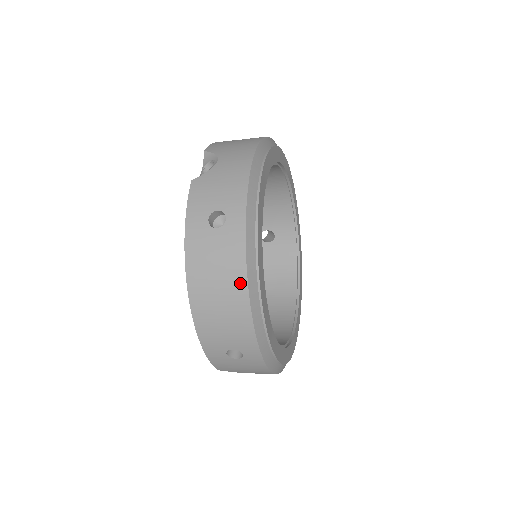
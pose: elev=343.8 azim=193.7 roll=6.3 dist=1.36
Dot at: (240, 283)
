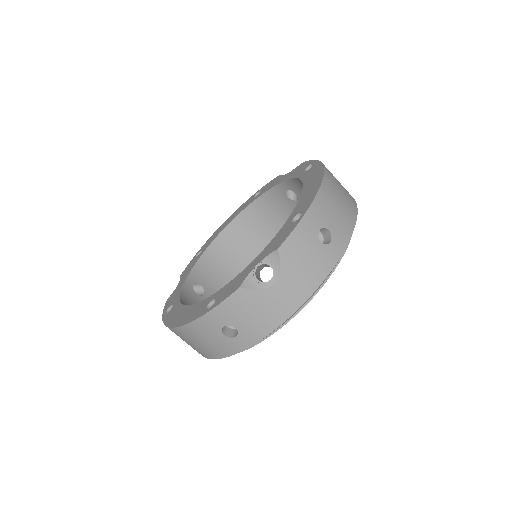
Dot at: (211, 355)
